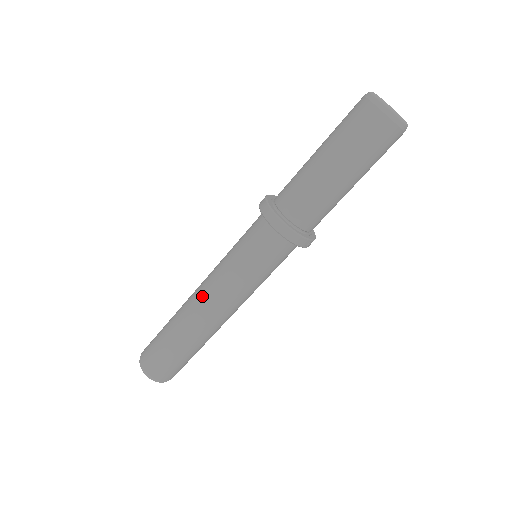
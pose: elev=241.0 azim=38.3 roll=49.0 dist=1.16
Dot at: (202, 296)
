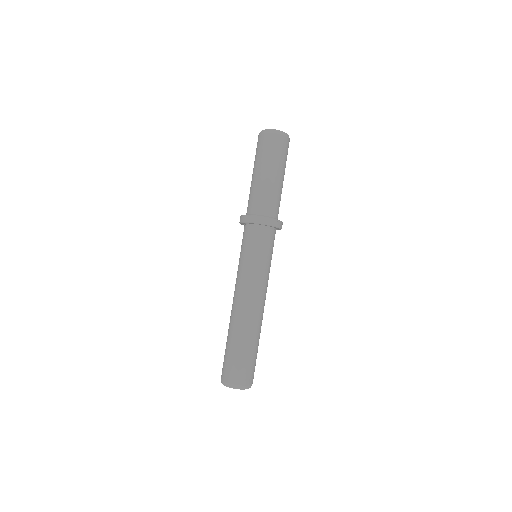
Dot at: (235, 298)
